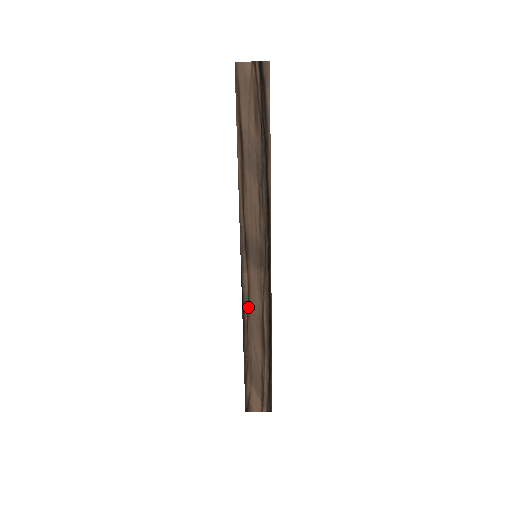
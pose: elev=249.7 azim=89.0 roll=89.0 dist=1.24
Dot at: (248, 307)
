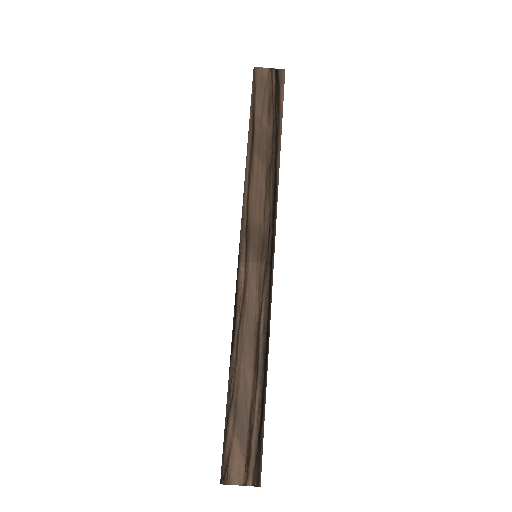
Dot at: (242, 310)
